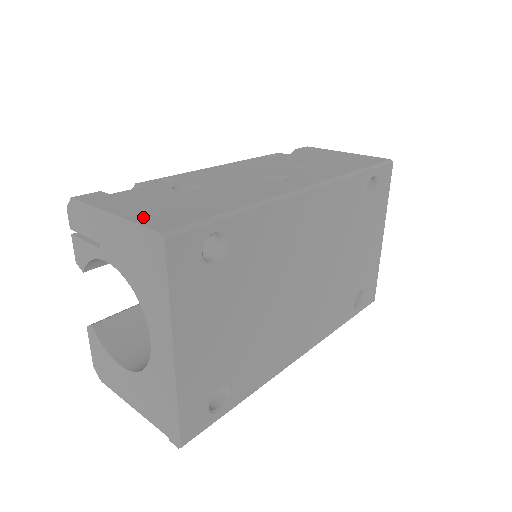
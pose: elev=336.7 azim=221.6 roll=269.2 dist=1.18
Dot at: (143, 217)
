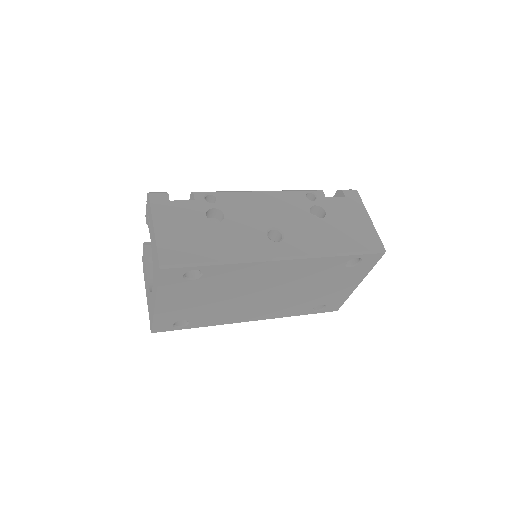
Dot at: (164, 242)
